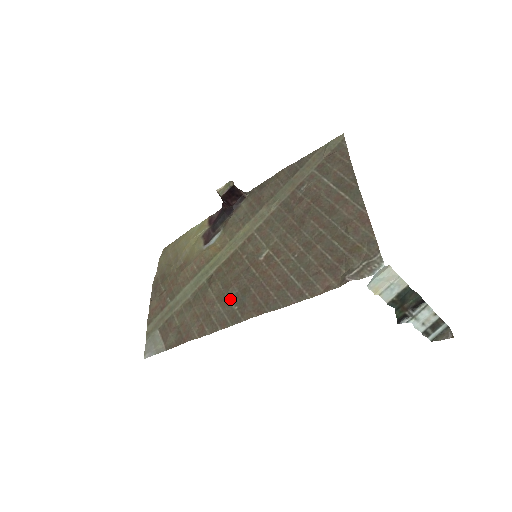
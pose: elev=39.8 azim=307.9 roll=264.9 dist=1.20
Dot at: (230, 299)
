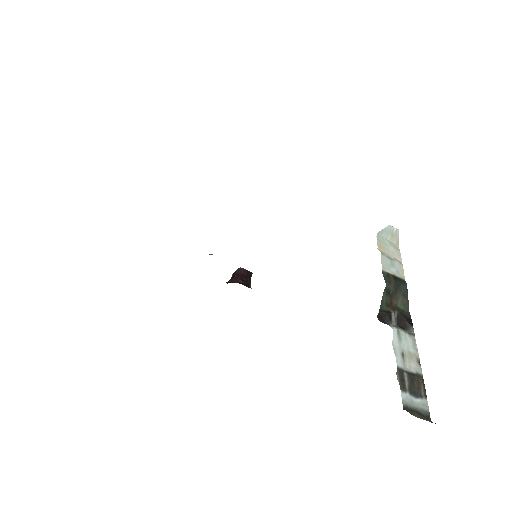
Dot at: occluded
